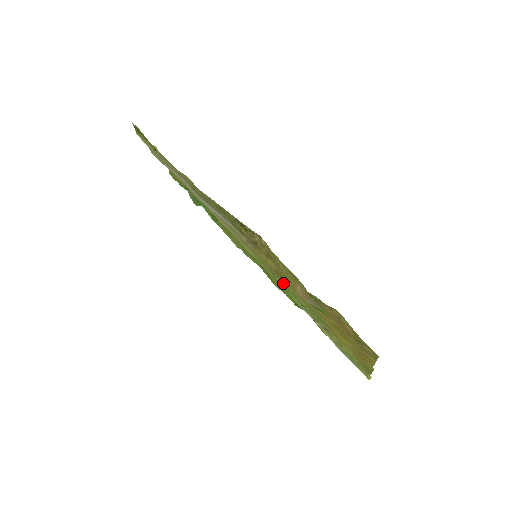
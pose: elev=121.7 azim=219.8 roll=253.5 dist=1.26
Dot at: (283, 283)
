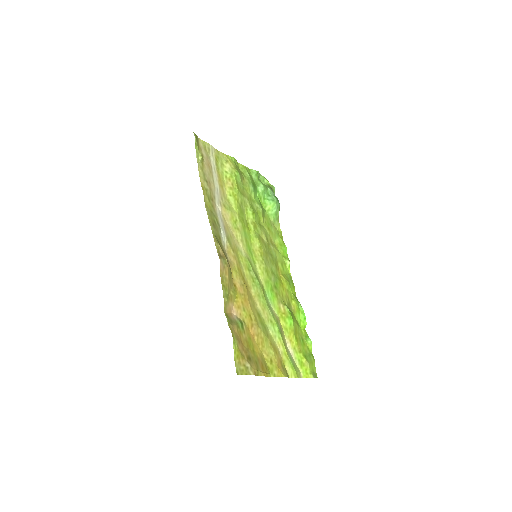
Dot at: (261, 285)
